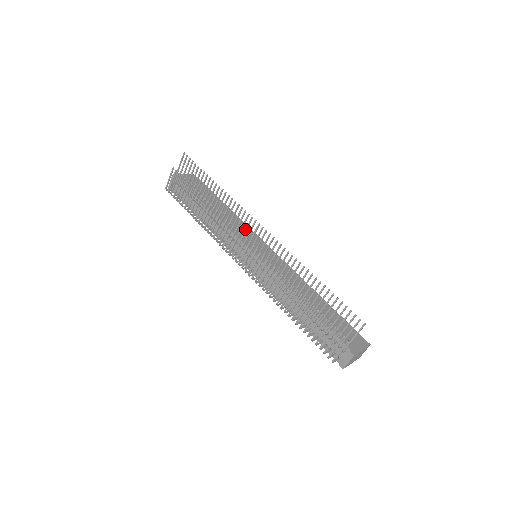
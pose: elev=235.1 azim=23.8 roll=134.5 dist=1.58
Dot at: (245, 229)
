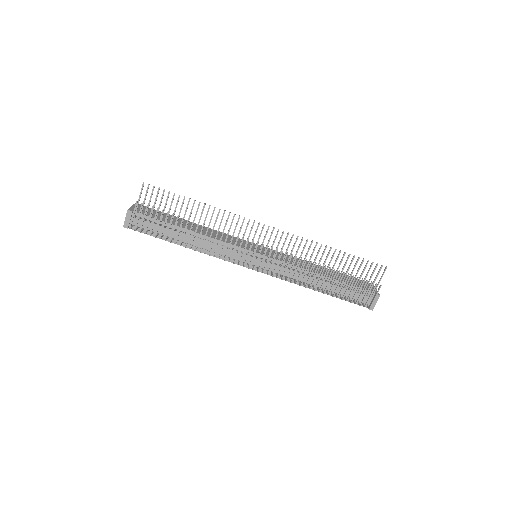
Dot at: (249, 235)
